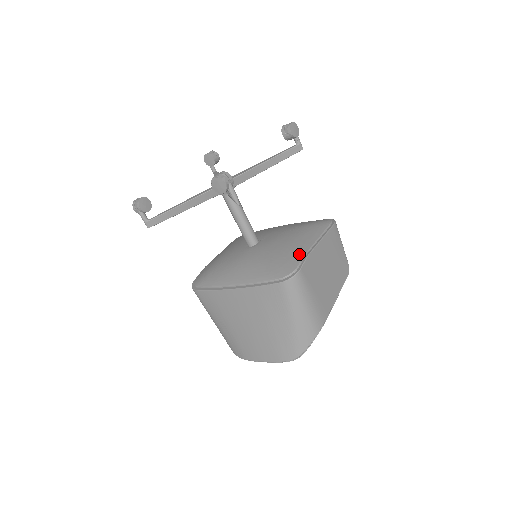
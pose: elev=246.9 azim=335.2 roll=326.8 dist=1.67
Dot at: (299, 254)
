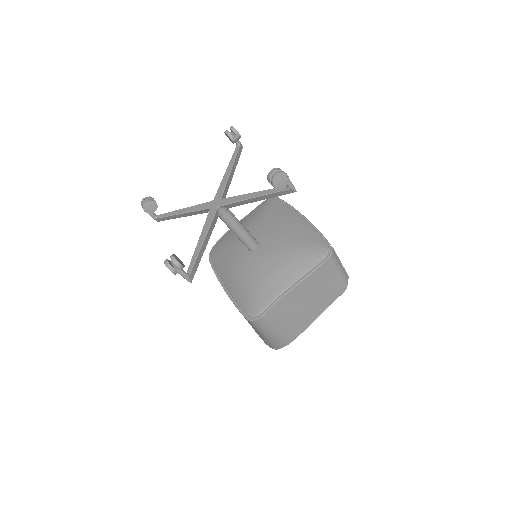
Dot at: (270, 296)
